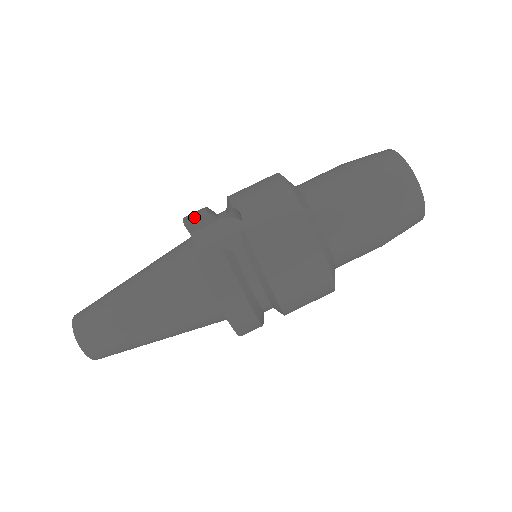
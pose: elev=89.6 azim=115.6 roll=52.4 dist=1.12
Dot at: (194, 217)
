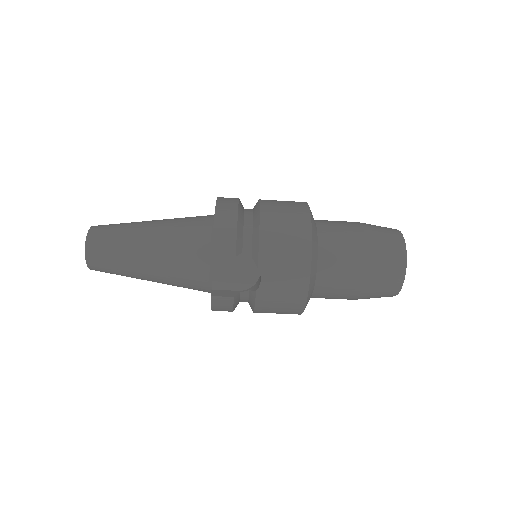
Dot at: (223, 253)
